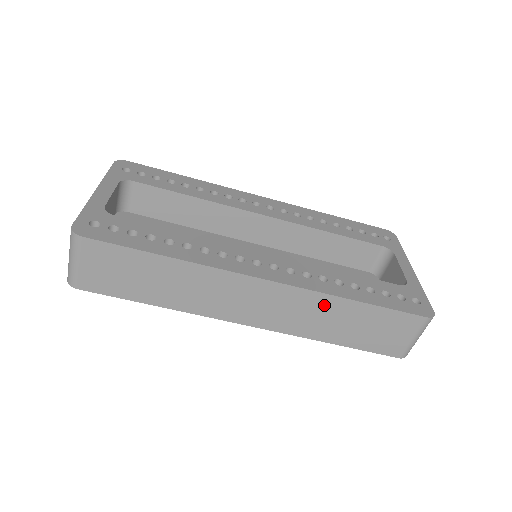
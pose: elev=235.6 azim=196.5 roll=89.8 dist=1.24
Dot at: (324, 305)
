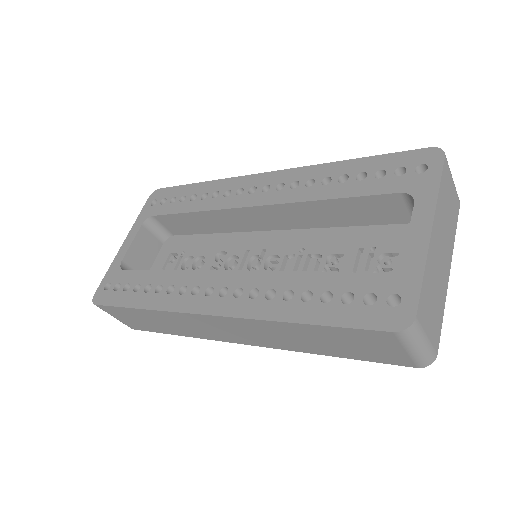
Dot at: (273, 328)
